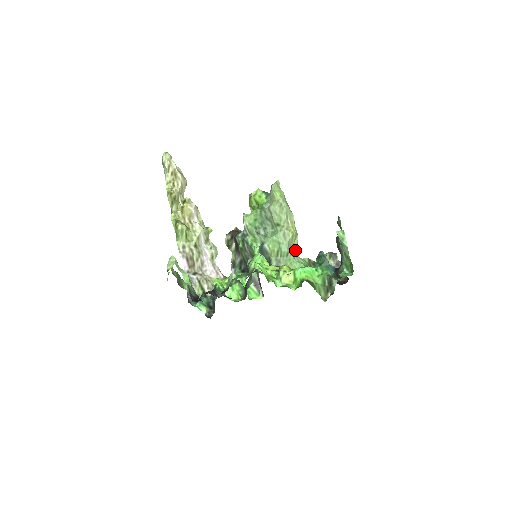
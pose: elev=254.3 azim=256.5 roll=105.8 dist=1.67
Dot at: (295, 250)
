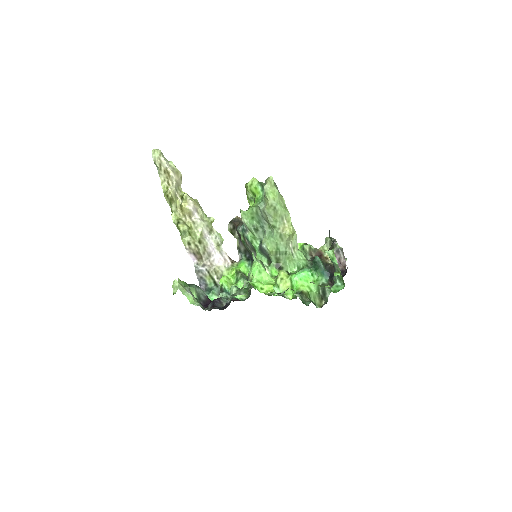
Dot at: (294, 245)
